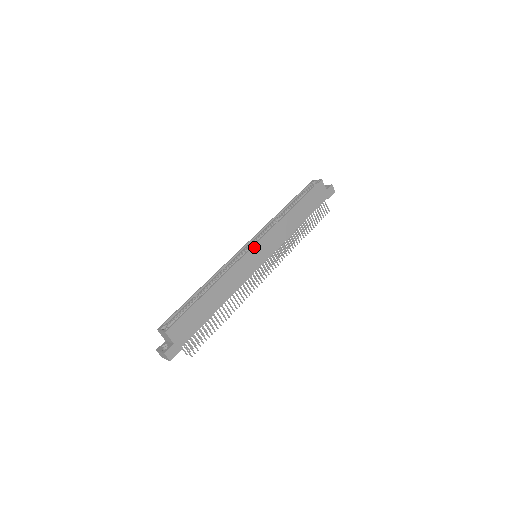
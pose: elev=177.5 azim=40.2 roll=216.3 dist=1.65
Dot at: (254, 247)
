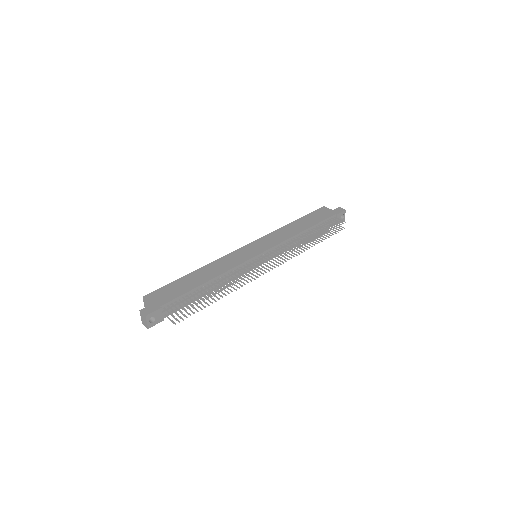
Dot at: (247, 246)
